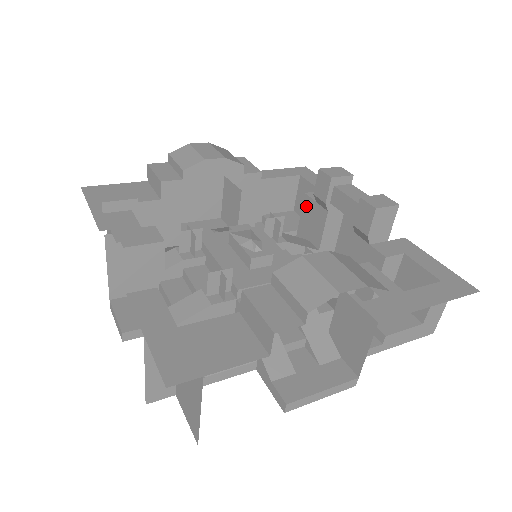
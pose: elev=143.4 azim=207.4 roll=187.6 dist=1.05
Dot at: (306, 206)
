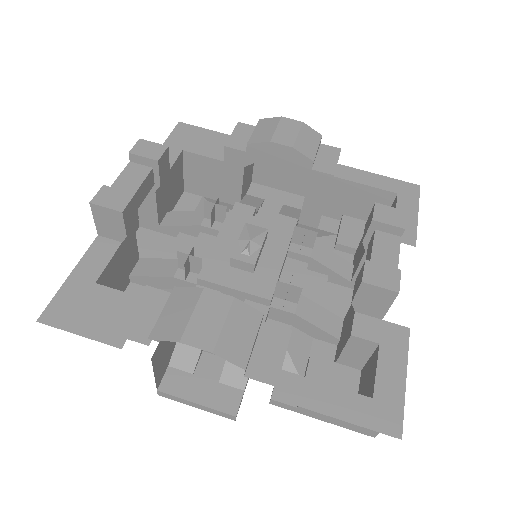
Dot at: occluded
